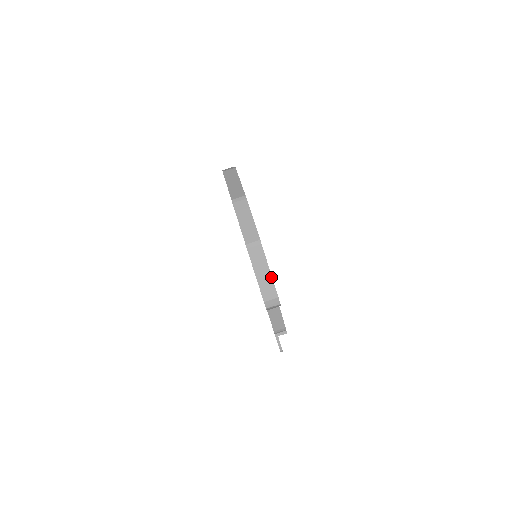
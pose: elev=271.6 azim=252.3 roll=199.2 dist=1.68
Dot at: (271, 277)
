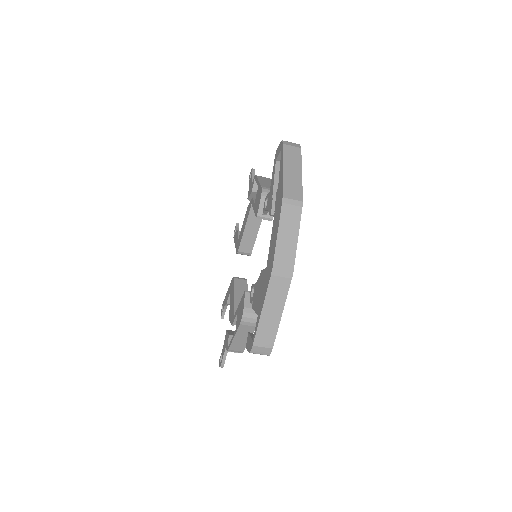
Dot at: (279, 322)
